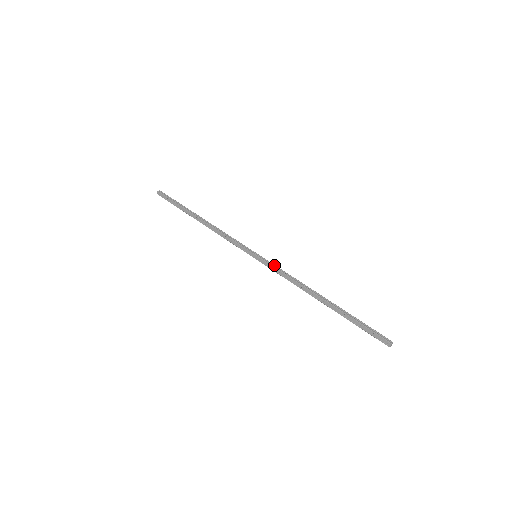
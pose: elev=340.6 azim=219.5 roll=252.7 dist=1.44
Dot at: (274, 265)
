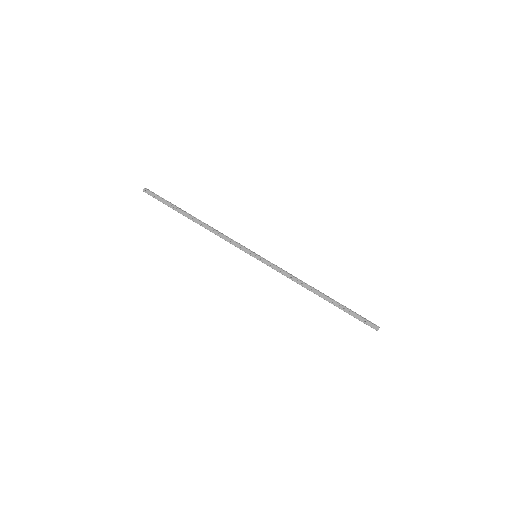
Dot at: (274, 264)
